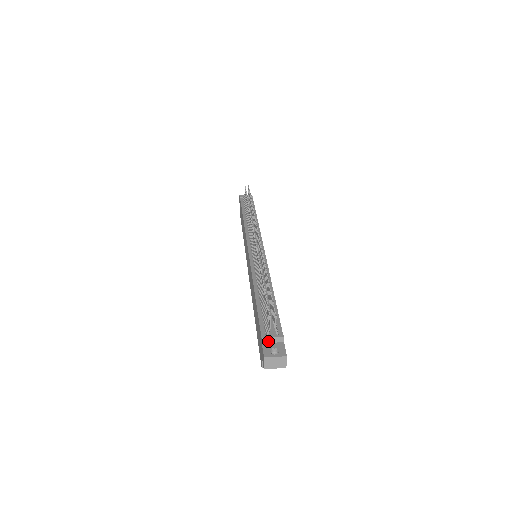
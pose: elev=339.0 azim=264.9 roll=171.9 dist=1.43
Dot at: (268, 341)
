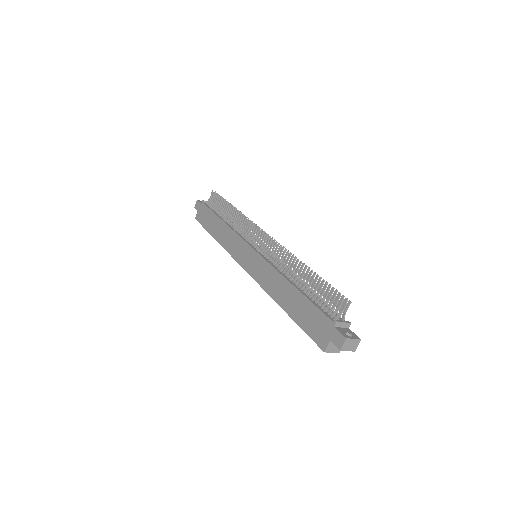
Dot at: (339, 325)
